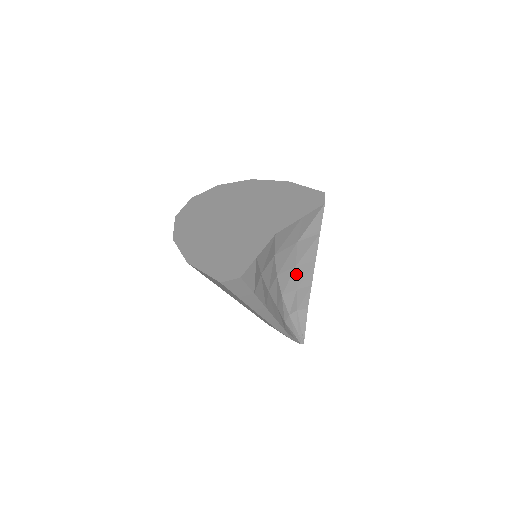
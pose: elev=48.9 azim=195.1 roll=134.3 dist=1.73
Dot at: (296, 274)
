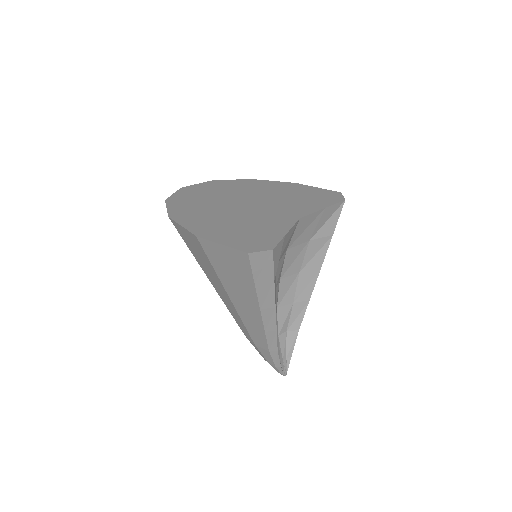
Dot at: (297, 283)
